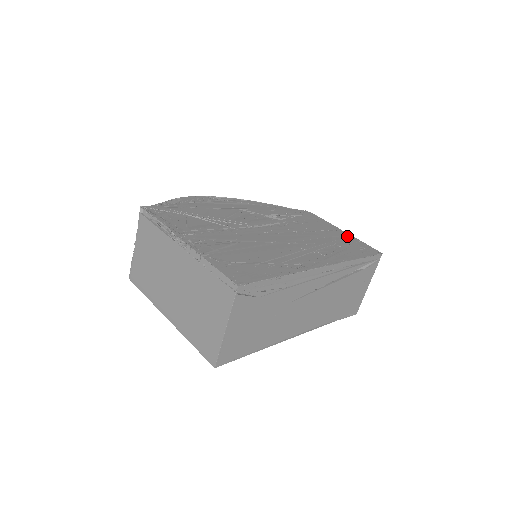
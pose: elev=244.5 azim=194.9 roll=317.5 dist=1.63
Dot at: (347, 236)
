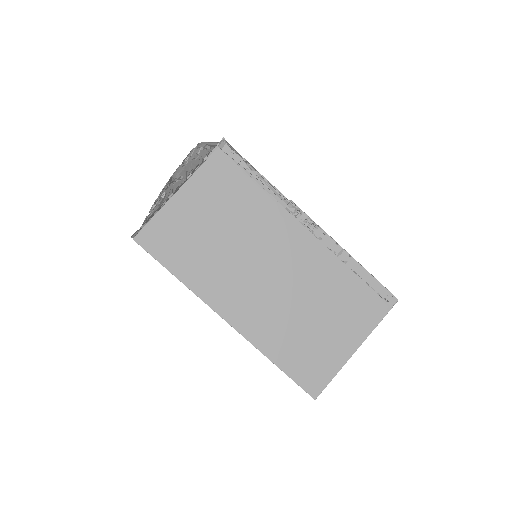
Dot at: occluded
